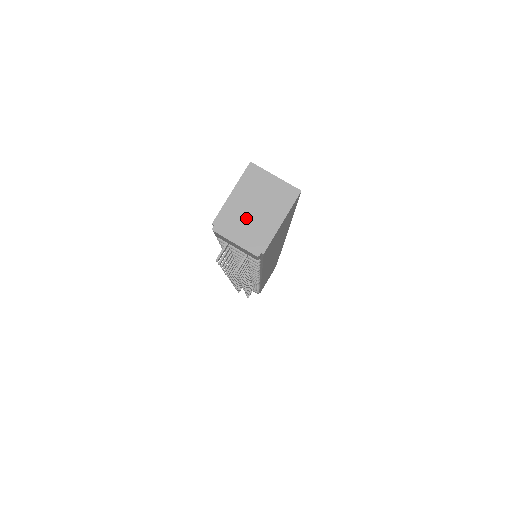
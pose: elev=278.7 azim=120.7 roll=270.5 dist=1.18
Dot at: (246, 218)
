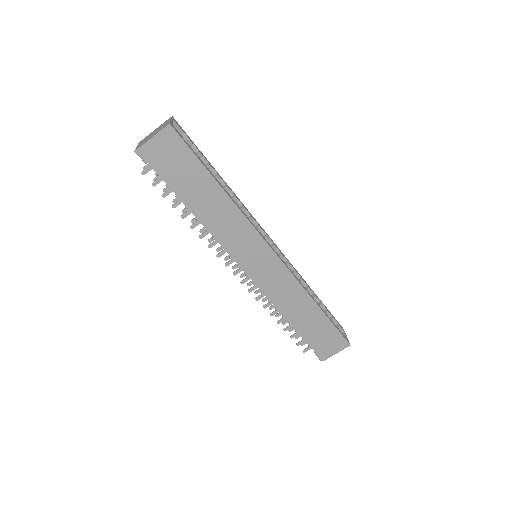
Dot at: (148, 137)
